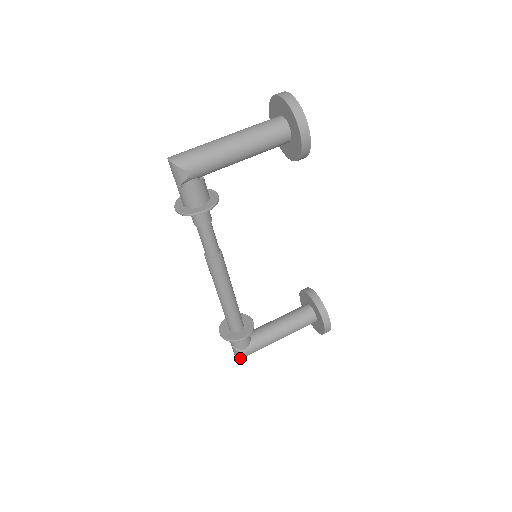
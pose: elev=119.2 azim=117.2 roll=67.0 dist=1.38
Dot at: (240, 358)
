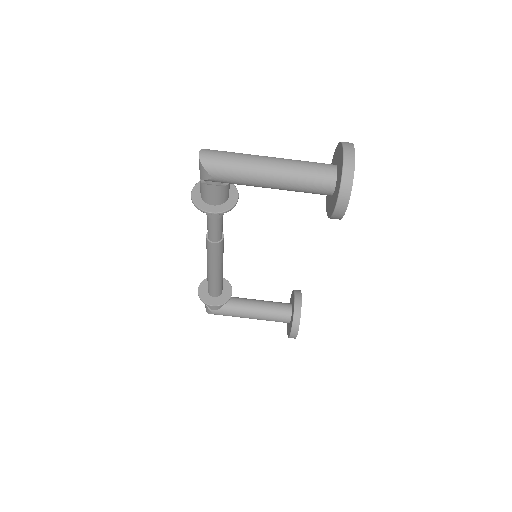
Dot at: (207, 312)
